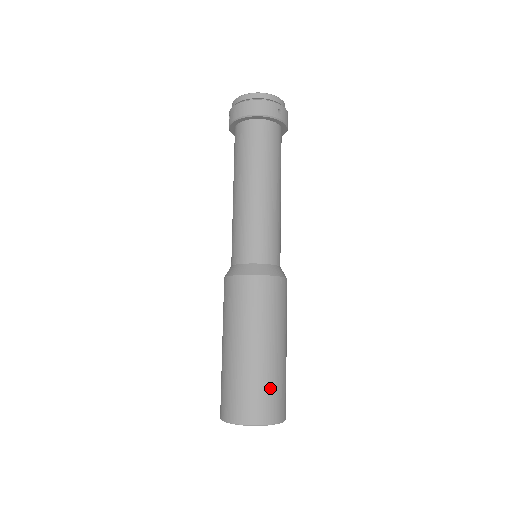
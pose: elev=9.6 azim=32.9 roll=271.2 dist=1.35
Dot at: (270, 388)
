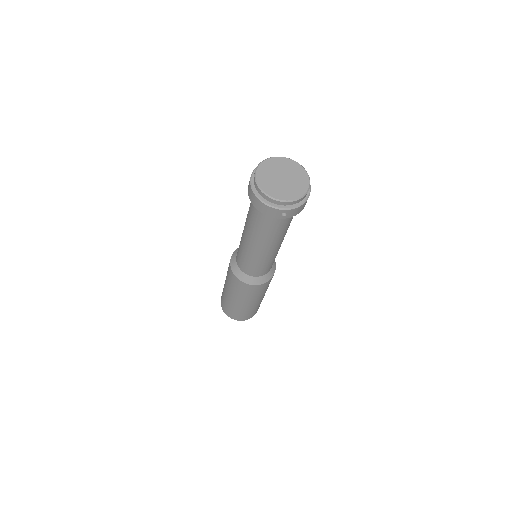
Dot at: (240, 313)
